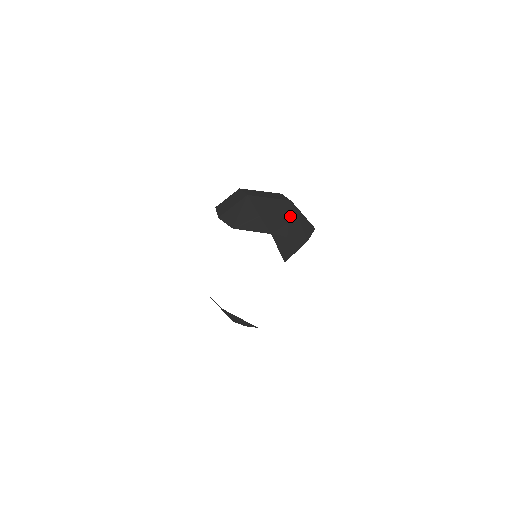
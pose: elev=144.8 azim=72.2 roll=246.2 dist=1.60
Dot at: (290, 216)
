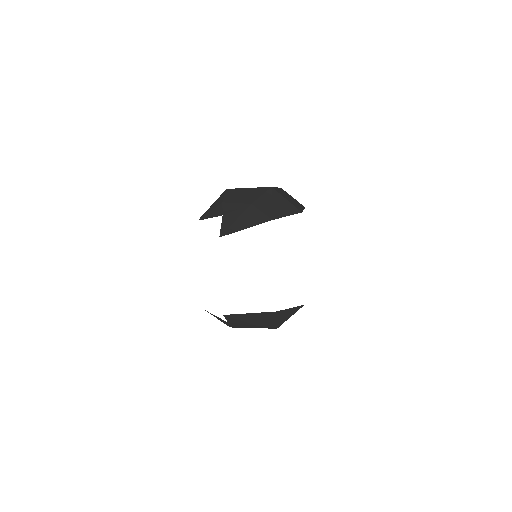
Dot at: (259, 199)
